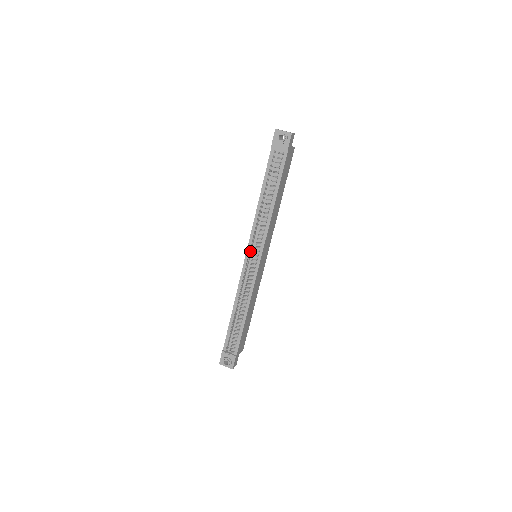
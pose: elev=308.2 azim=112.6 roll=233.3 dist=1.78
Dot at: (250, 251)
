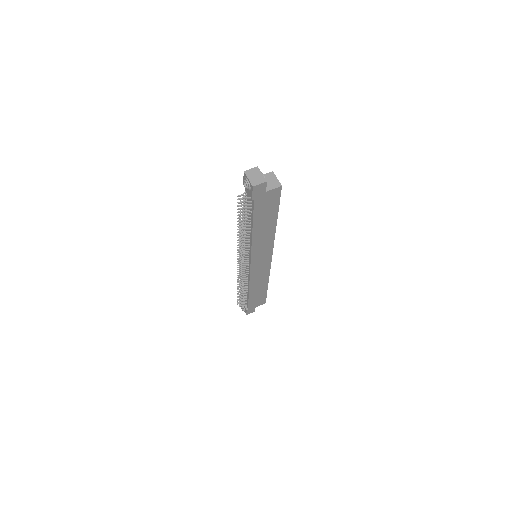
Dot at: occluded
